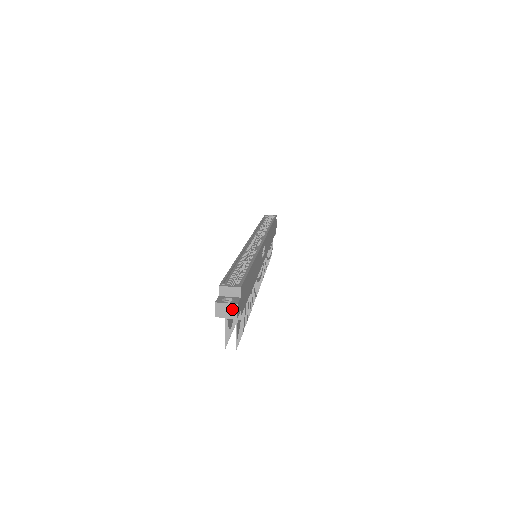
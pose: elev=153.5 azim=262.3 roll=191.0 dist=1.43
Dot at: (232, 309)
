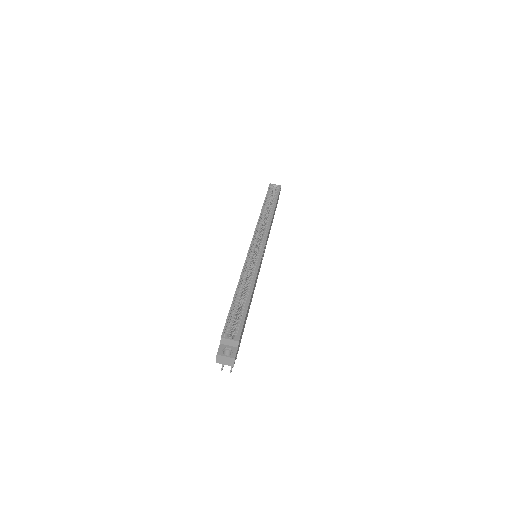
Dot at: (230, 361)
